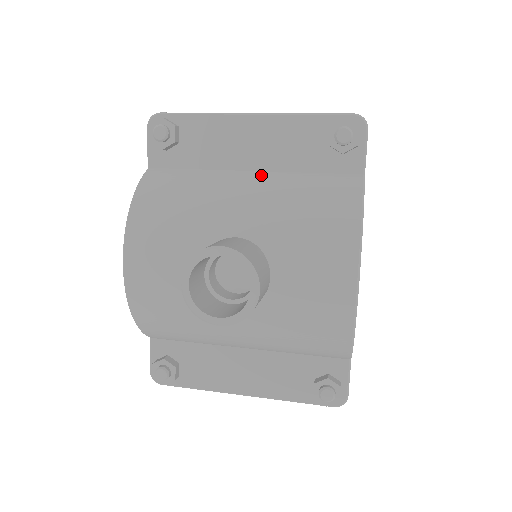
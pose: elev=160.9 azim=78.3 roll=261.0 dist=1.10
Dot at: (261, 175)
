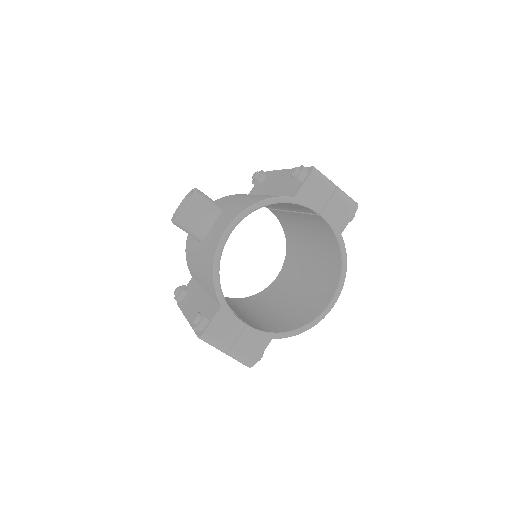
Dot at: occluded
